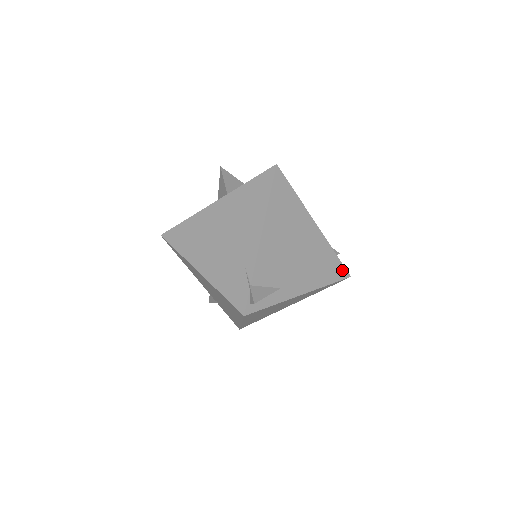
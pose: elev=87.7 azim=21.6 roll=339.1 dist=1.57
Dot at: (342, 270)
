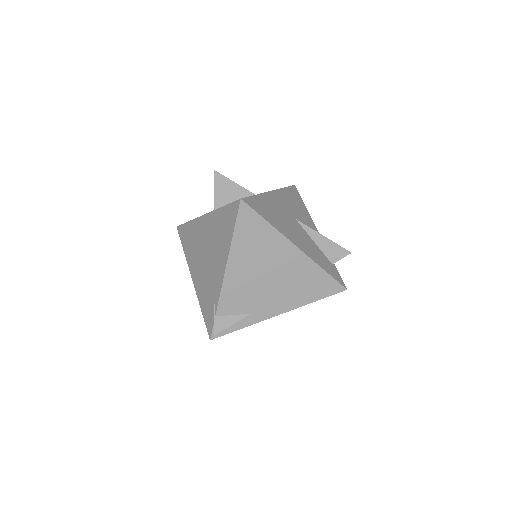
Dot at: (334, 285)
